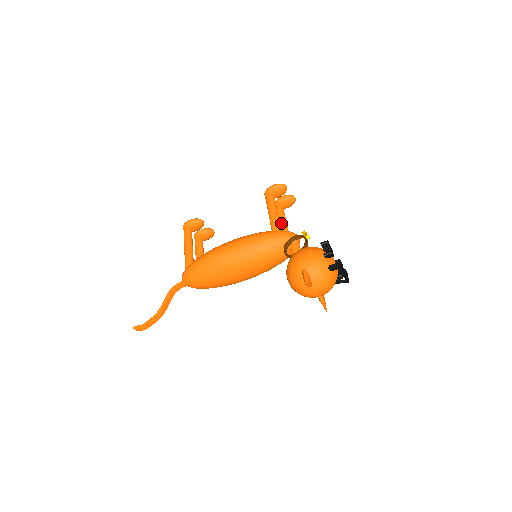
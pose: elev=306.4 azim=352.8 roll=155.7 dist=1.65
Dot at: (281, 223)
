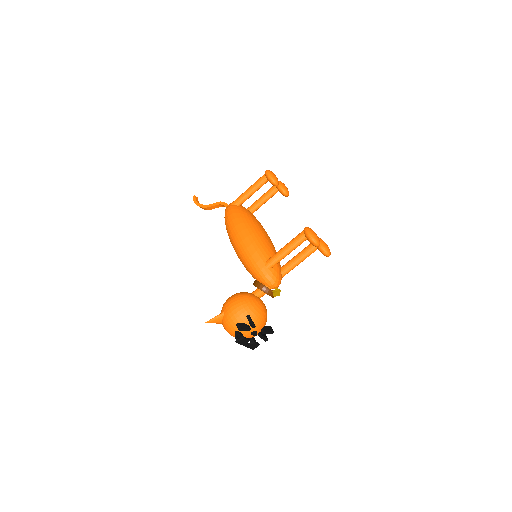
Dot at: (295, 258)
